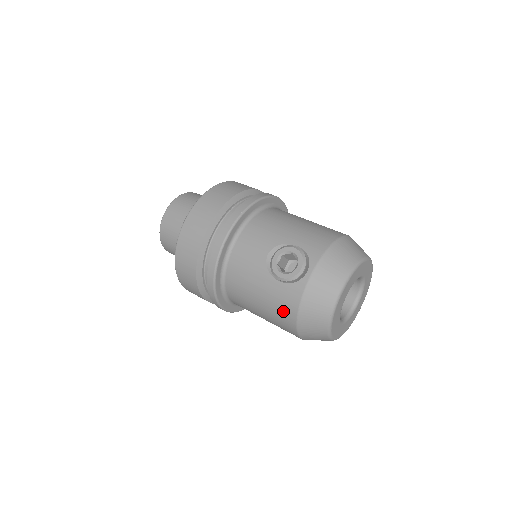
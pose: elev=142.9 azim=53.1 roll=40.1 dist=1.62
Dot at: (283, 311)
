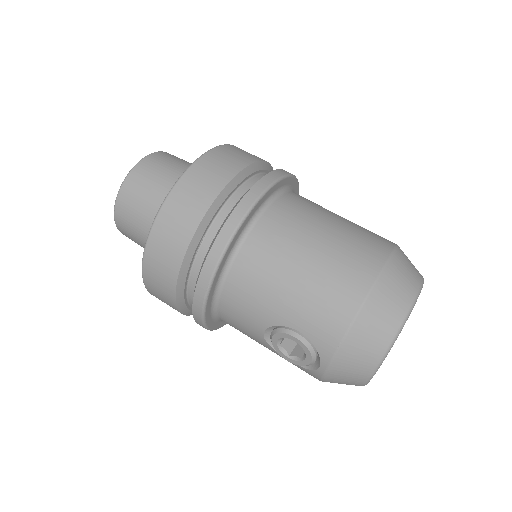
Dot at: occluded
